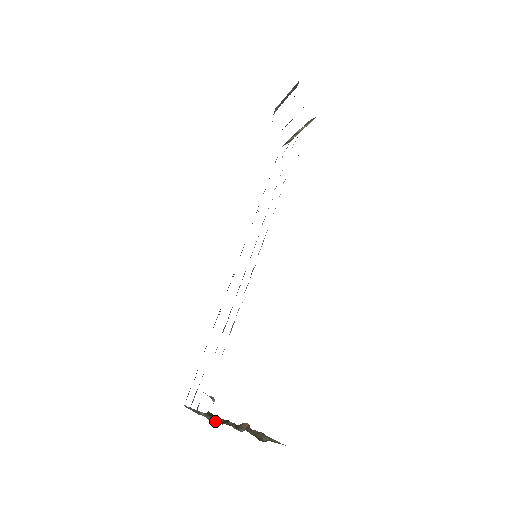
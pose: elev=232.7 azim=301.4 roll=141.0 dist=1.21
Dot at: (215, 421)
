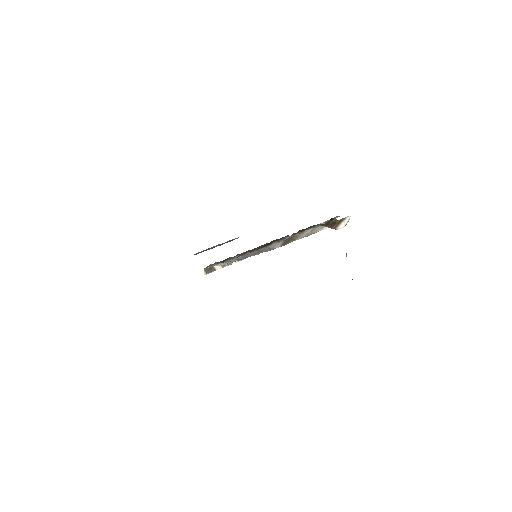
Dot at: occluded
